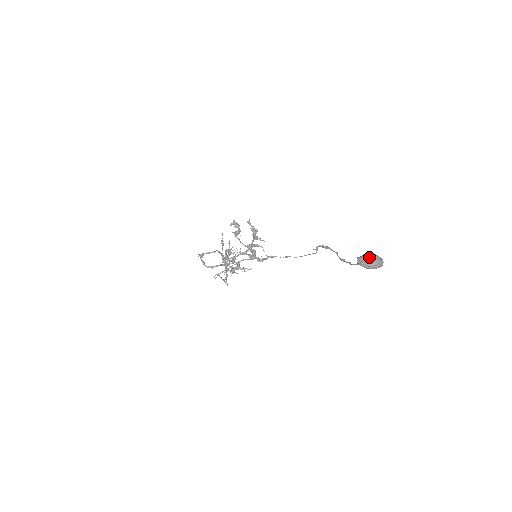
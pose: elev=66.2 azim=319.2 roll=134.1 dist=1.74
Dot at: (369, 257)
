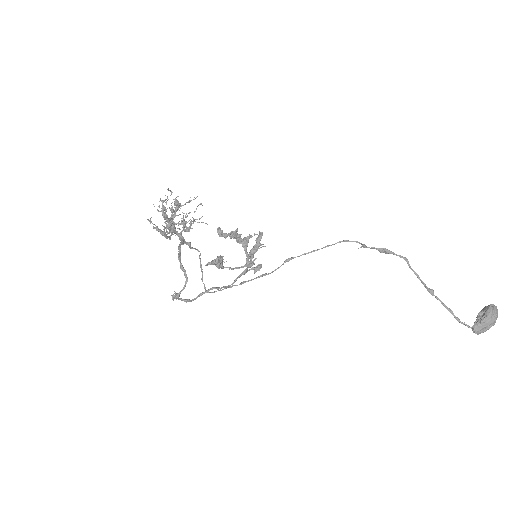
Dot at: (489, 326)
